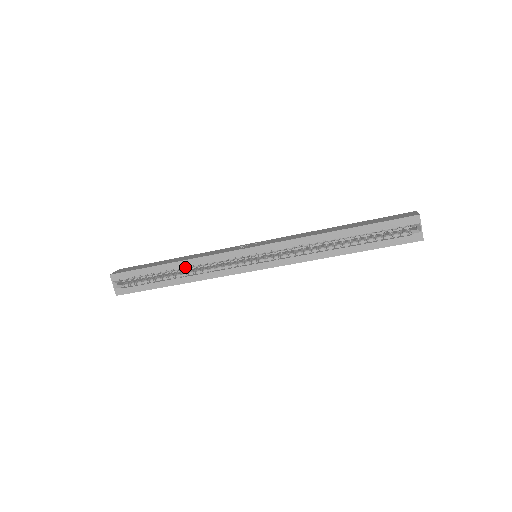
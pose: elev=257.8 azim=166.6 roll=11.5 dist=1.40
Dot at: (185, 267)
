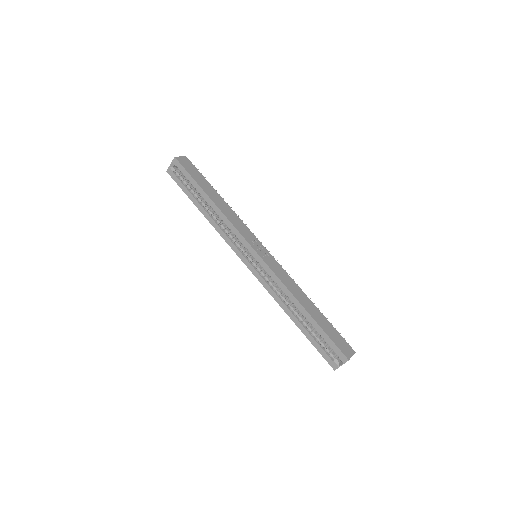
Dot at: (215, 210)
